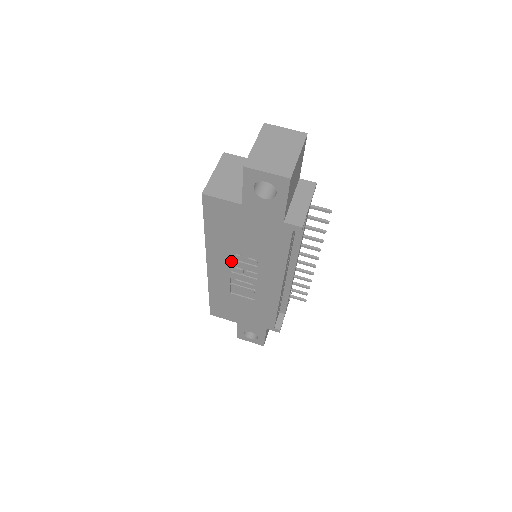
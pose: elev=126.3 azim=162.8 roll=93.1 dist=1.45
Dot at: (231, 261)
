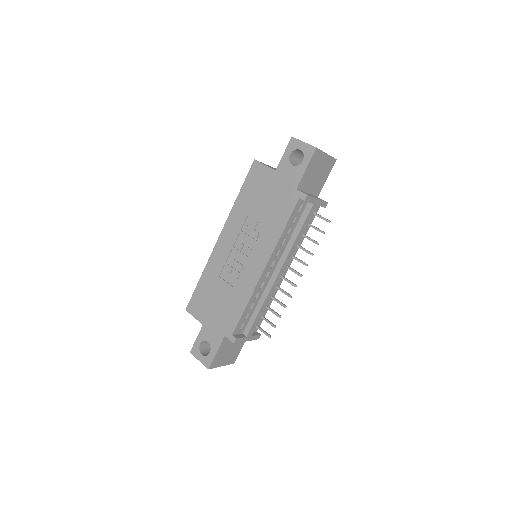
Dot at: (239, 234)
